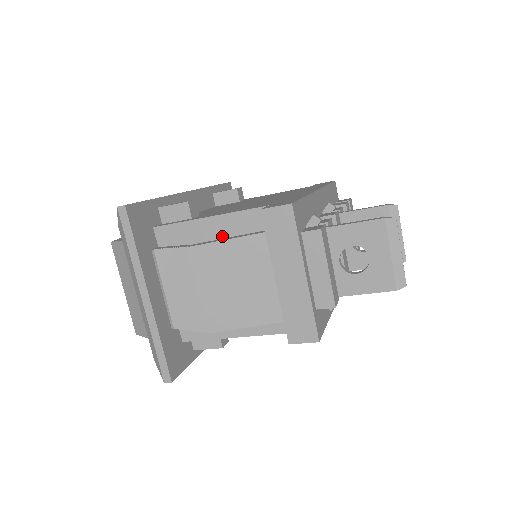
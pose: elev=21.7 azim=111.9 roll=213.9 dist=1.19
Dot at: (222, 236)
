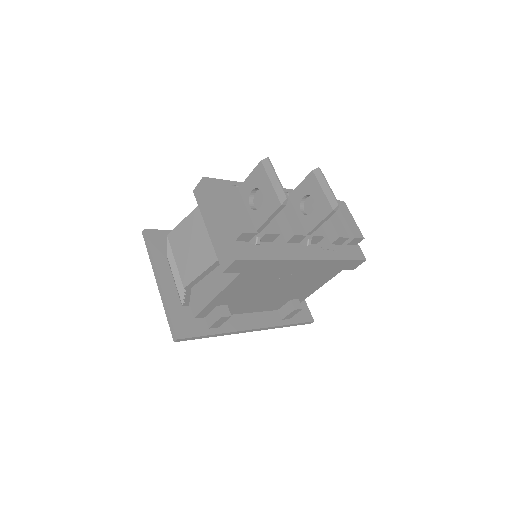
Dot at: occluded
